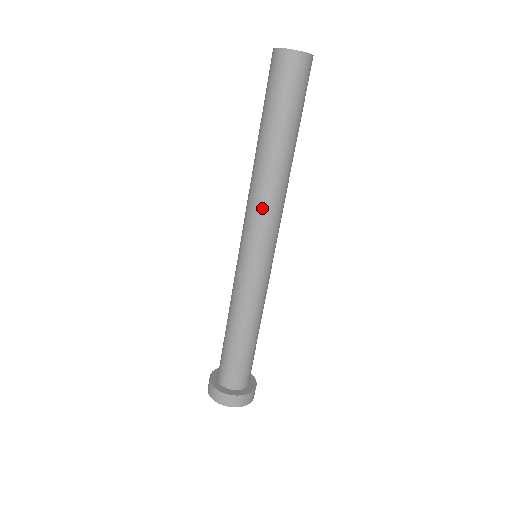
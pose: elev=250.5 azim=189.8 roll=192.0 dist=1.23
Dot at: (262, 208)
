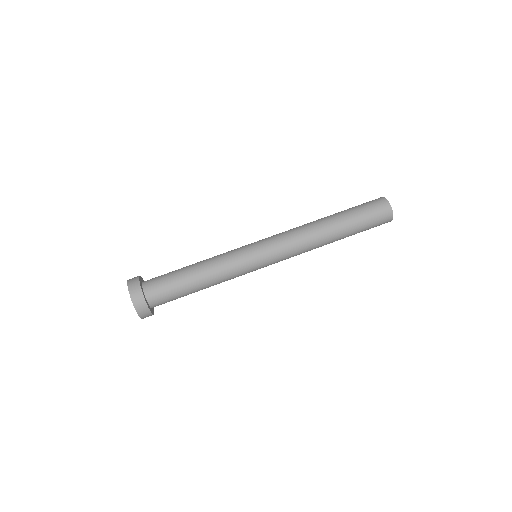
Dot at: (294, 236)
